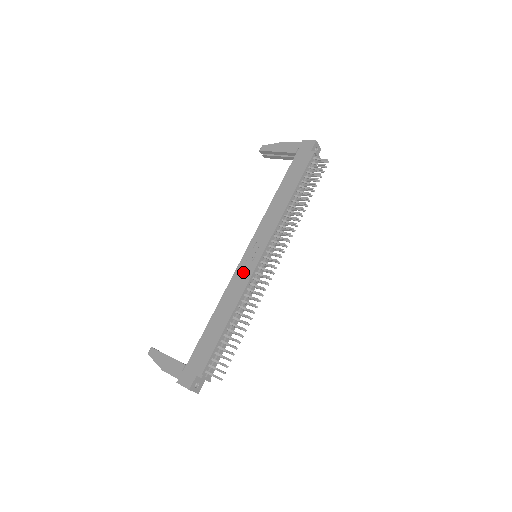
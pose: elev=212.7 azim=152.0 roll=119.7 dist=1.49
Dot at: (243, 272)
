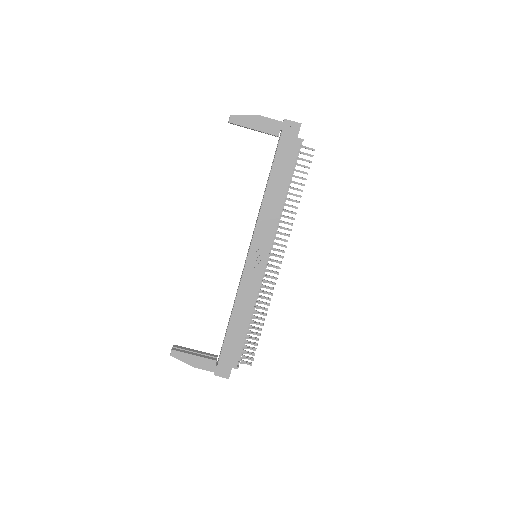
Dot at: (251, 278)
